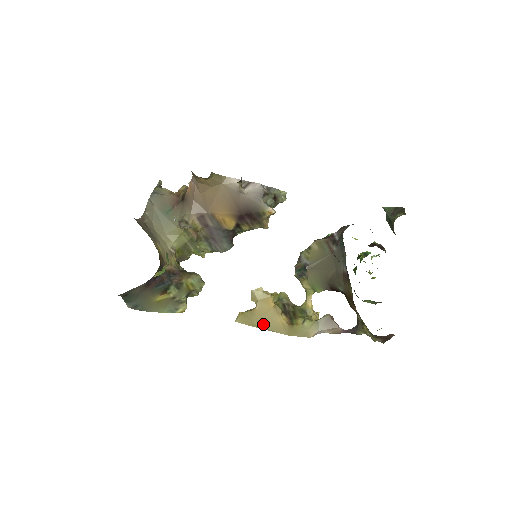
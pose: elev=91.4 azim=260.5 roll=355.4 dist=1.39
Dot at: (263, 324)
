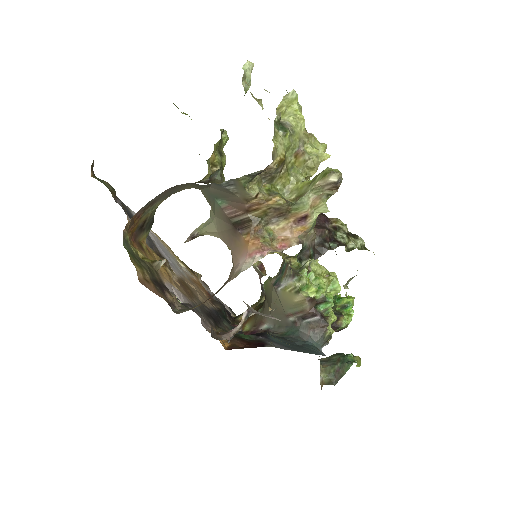
Dot at: occluded
